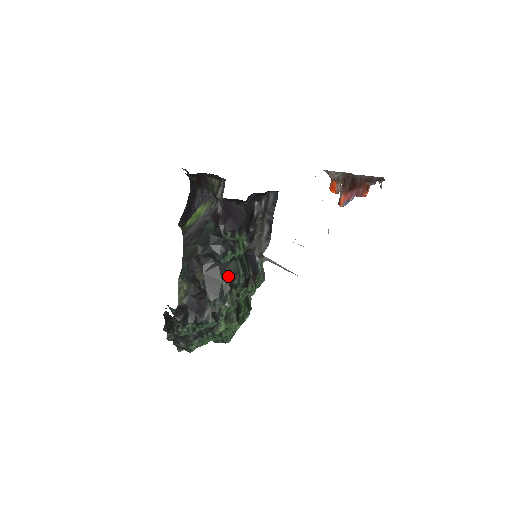
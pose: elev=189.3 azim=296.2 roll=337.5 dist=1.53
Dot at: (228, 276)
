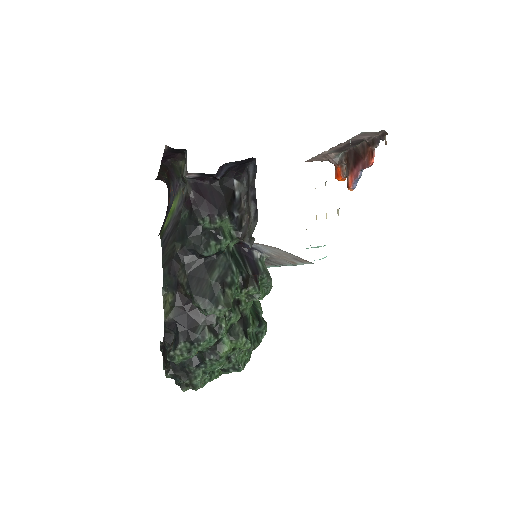
Dot at: (217, 273)
